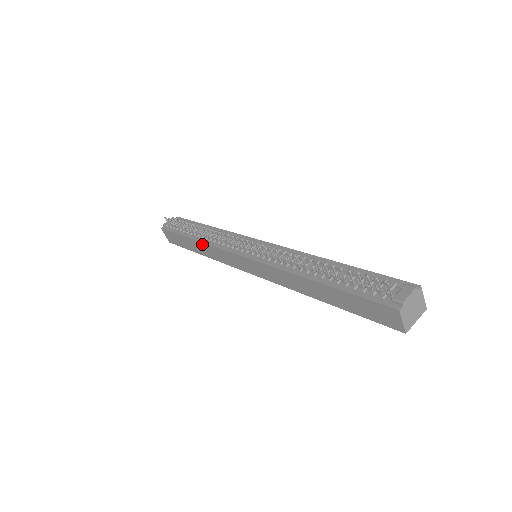
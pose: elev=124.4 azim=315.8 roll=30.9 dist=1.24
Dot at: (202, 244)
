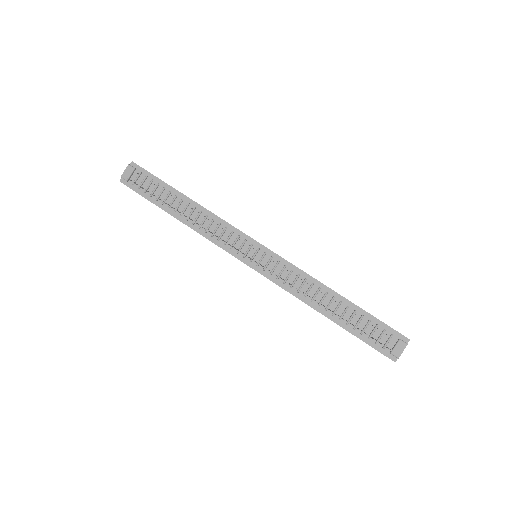
Dot at: occluded
